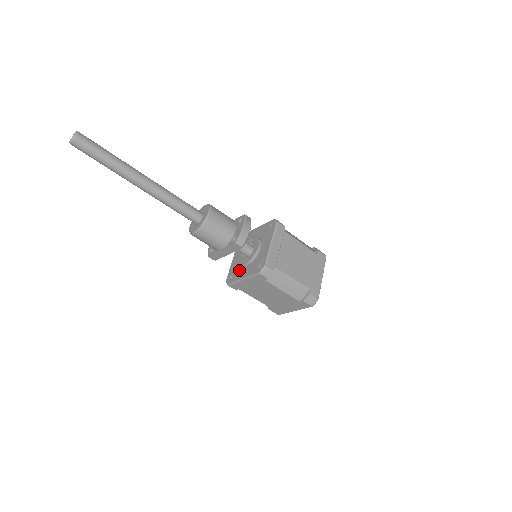
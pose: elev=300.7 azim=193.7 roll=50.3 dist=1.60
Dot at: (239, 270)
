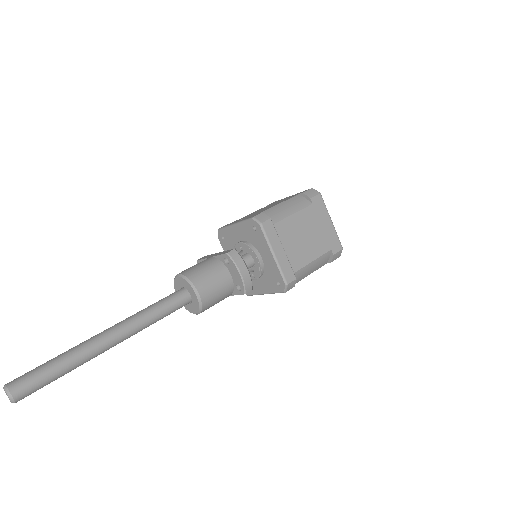
Dot at: occluded
